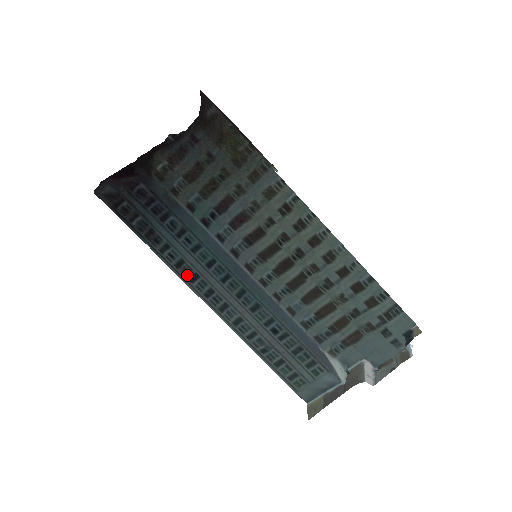
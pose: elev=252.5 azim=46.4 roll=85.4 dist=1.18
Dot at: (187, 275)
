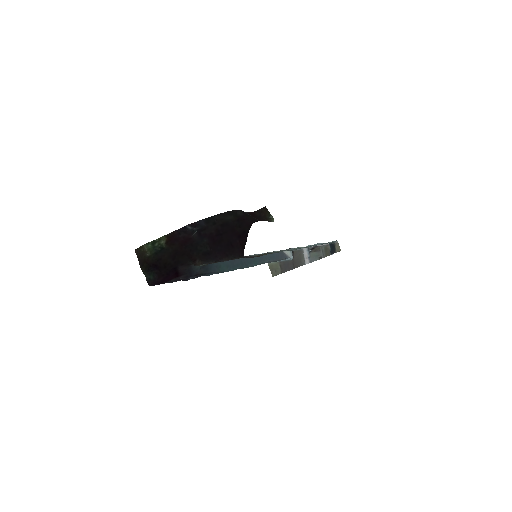
Dot at: occluded
